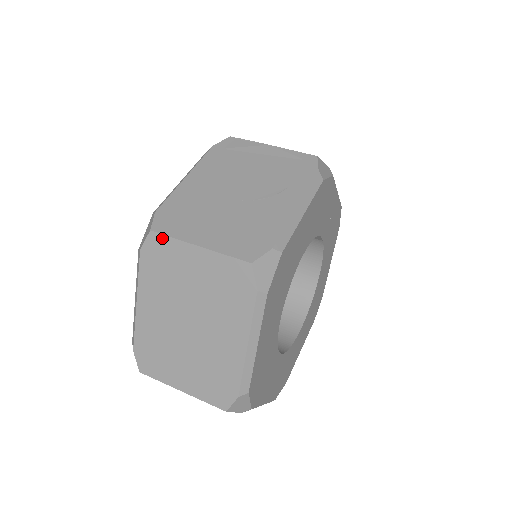
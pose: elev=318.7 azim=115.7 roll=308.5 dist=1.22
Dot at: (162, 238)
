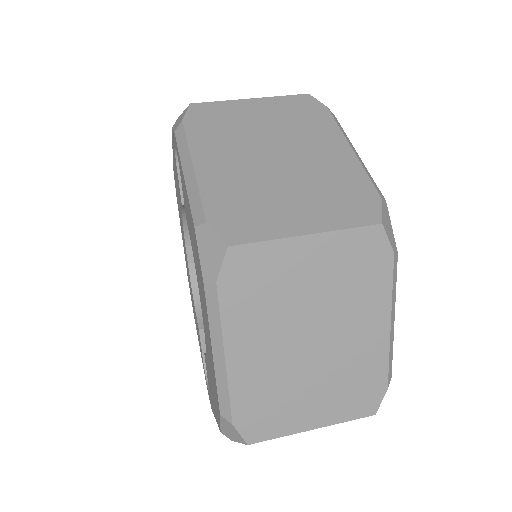
Dot at: (207, 104)
